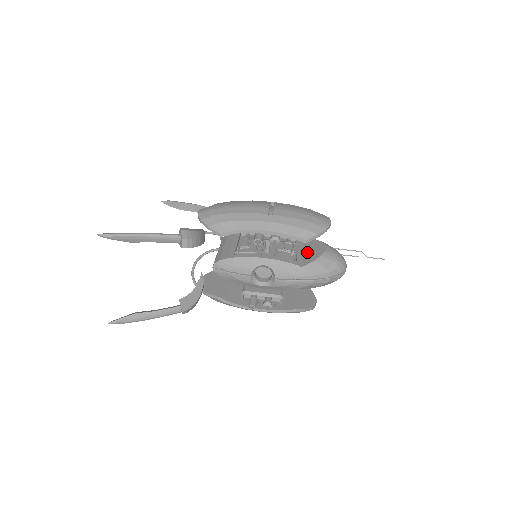
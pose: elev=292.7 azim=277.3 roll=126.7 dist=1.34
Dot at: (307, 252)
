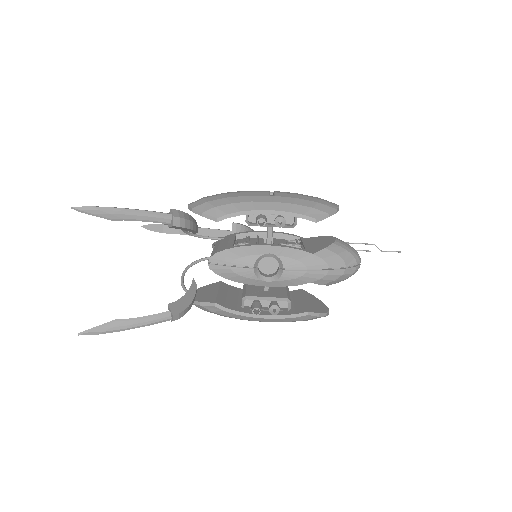
Dot at: (315, 244)
